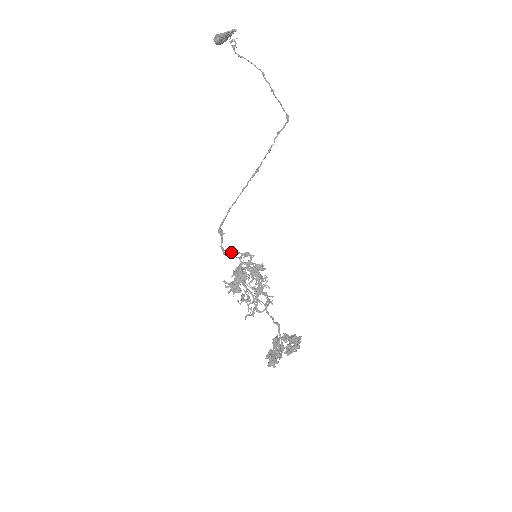
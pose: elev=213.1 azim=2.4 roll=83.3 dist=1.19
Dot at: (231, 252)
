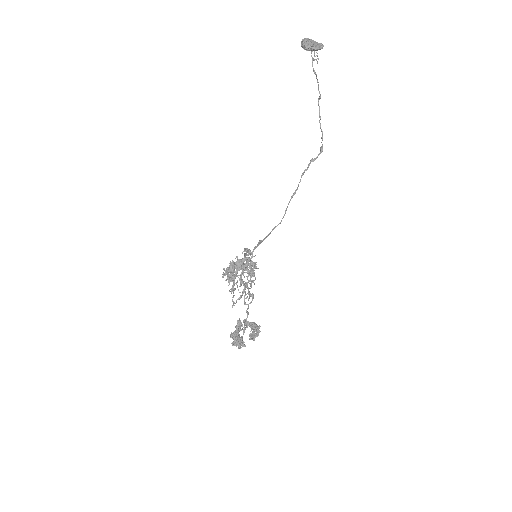
Dot at: (247, 252)
